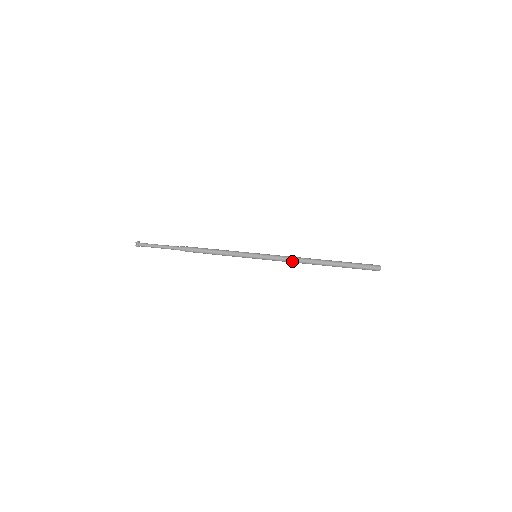
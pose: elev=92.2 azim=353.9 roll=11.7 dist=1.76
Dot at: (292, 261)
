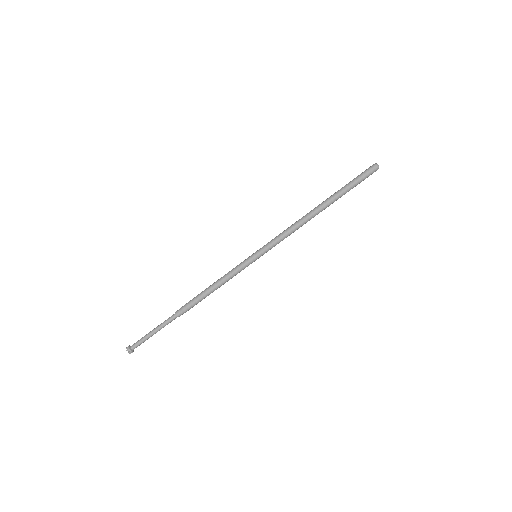
Dot at: (294, 231)
